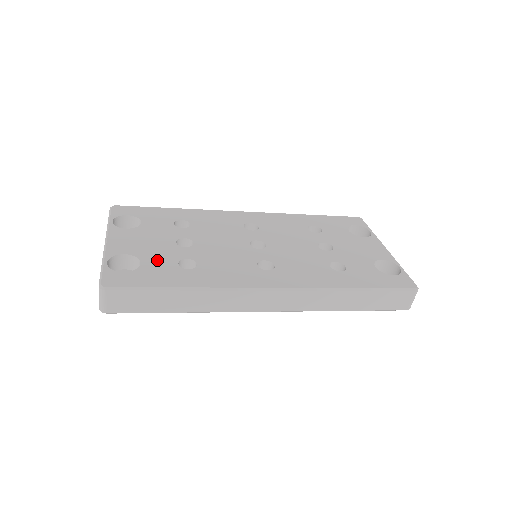
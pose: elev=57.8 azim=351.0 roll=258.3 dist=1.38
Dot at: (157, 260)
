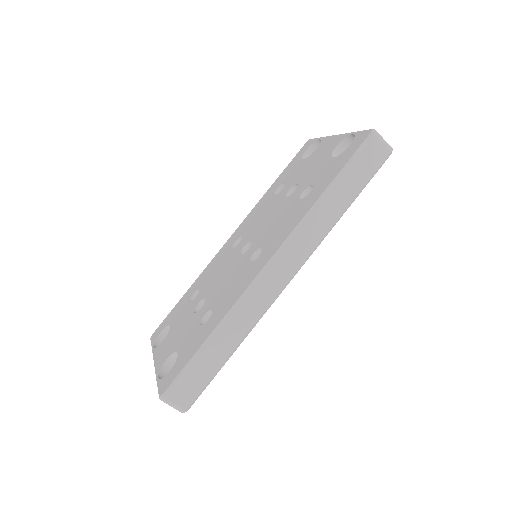
Dot at: (186, 339)
